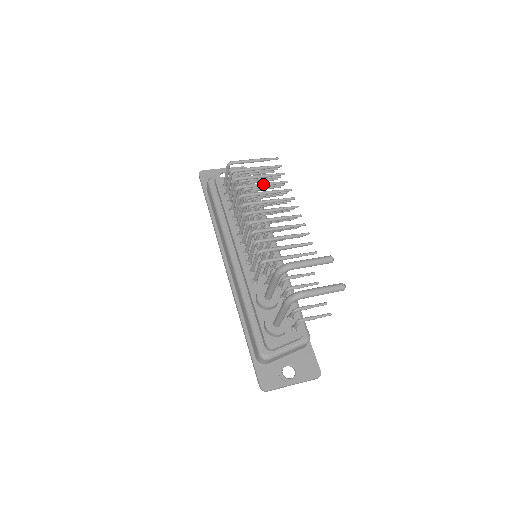
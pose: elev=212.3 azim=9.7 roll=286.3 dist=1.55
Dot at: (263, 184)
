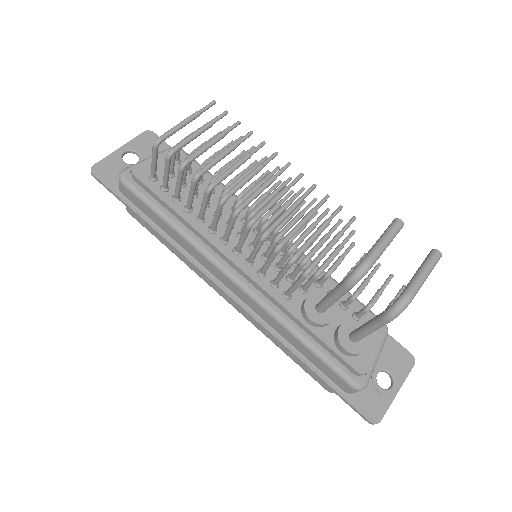
Dot at: (226, 153)
